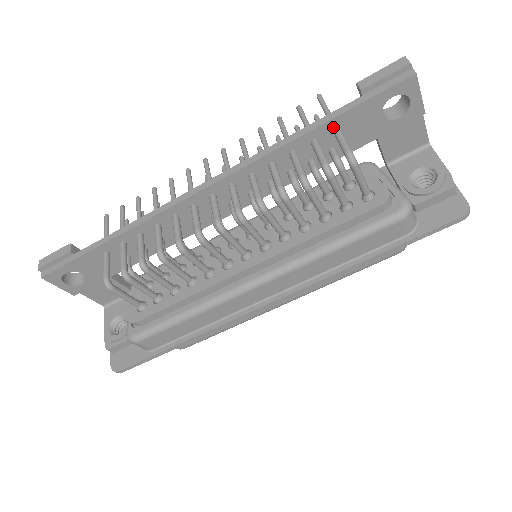
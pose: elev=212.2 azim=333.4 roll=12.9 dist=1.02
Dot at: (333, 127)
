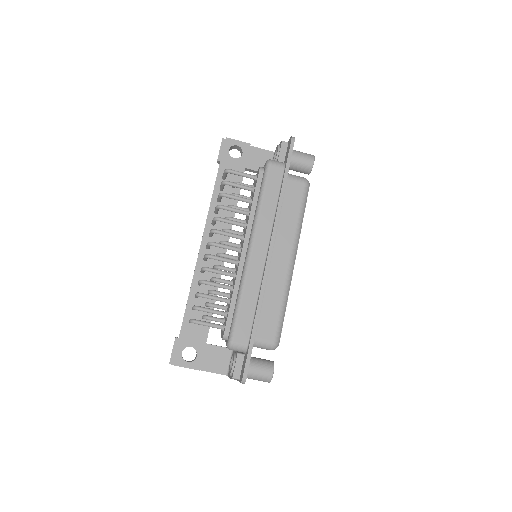
Dot at: (221, 178)
